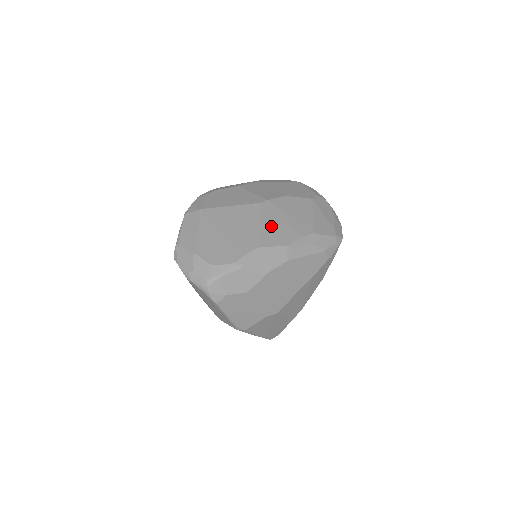
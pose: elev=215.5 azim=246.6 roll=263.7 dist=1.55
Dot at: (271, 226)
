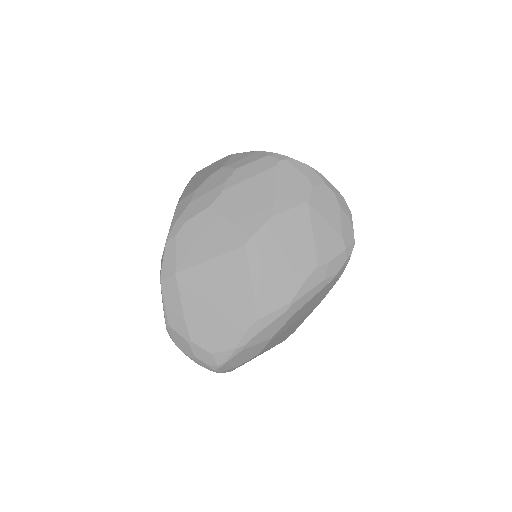
Dot at: (264, 281)
